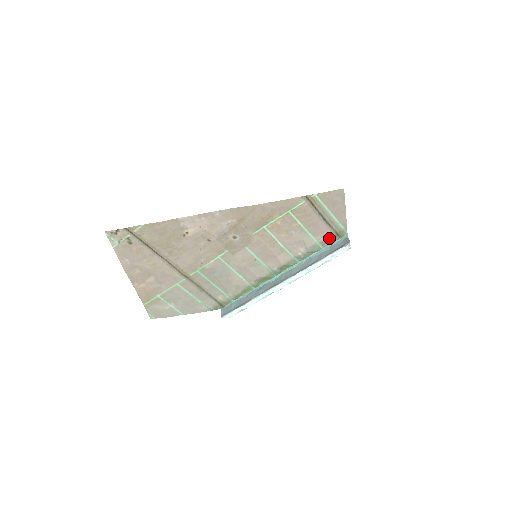
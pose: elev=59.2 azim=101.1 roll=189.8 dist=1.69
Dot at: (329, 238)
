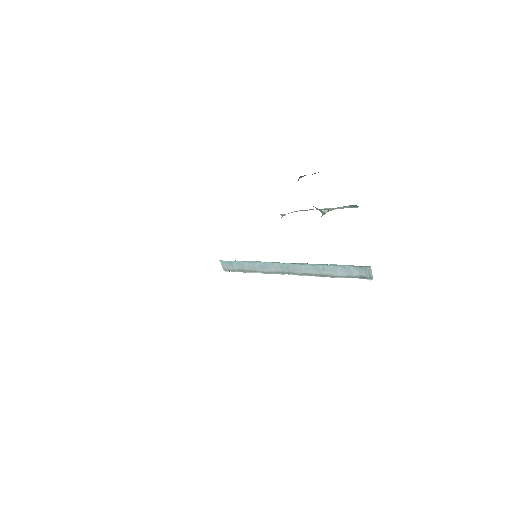
Dot at: occluded
